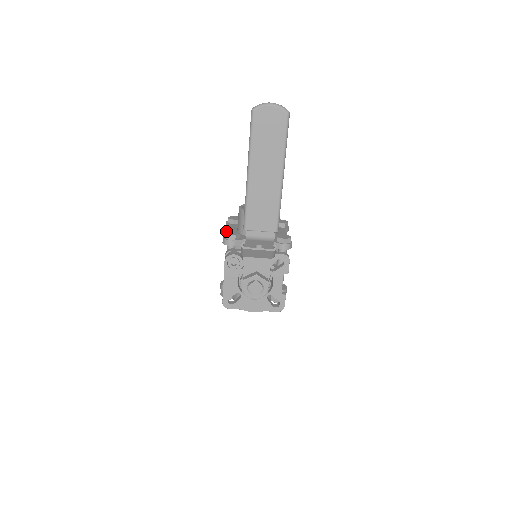
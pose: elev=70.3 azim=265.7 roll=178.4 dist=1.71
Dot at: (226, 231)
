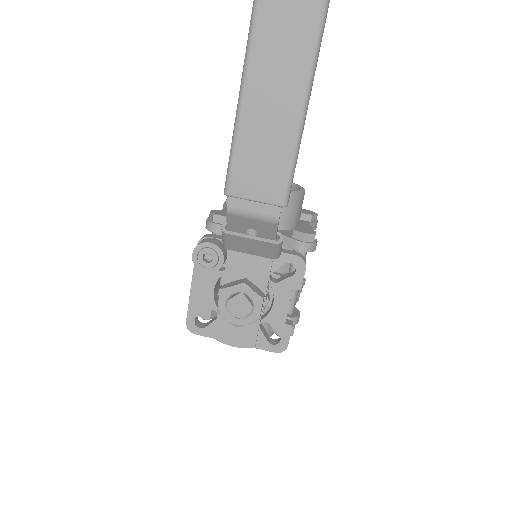
Dot at: occluded
